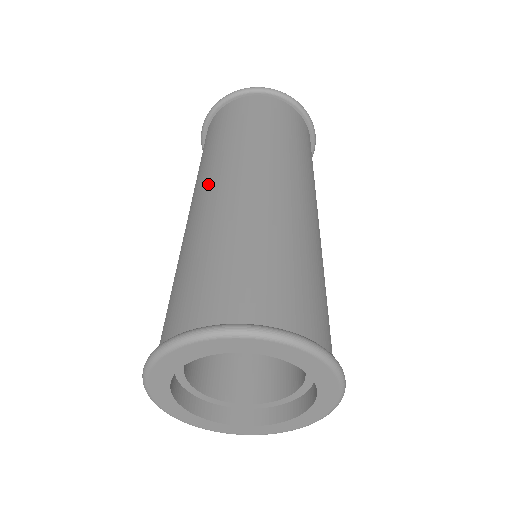
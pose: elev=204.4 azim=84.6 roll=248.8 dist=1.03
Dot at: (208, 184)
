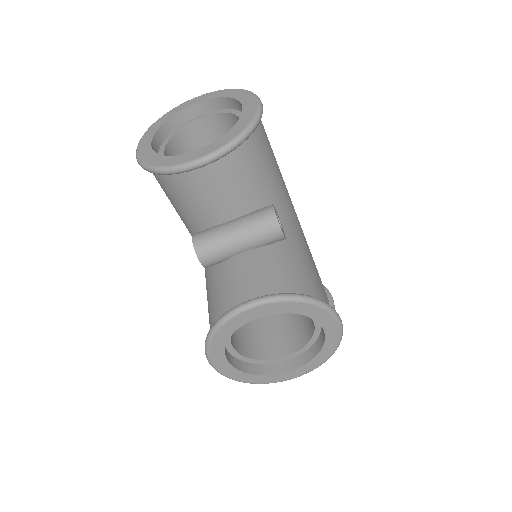
Dot at: occluded
